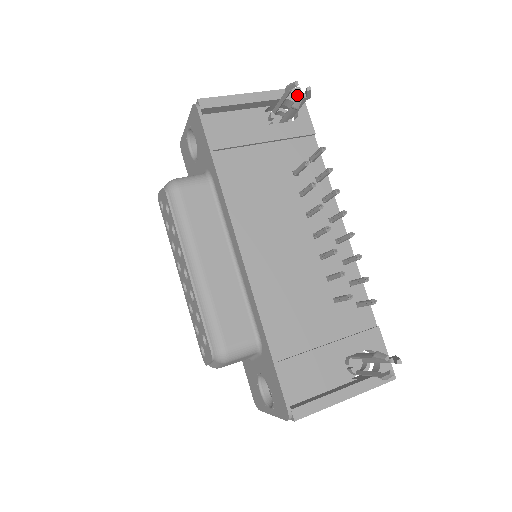
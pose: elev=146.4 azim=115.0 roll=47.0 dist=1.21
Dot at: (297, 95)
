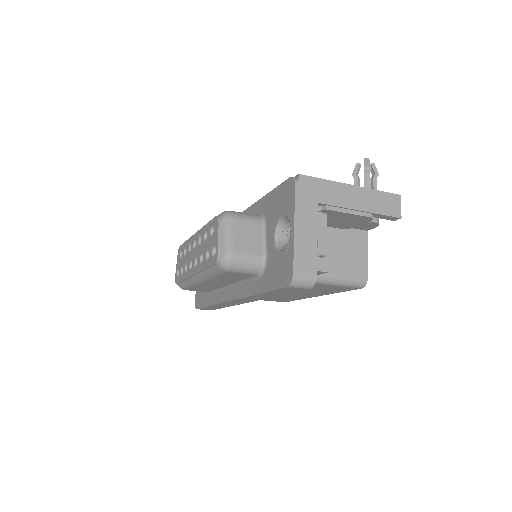
Dot at: occluded
